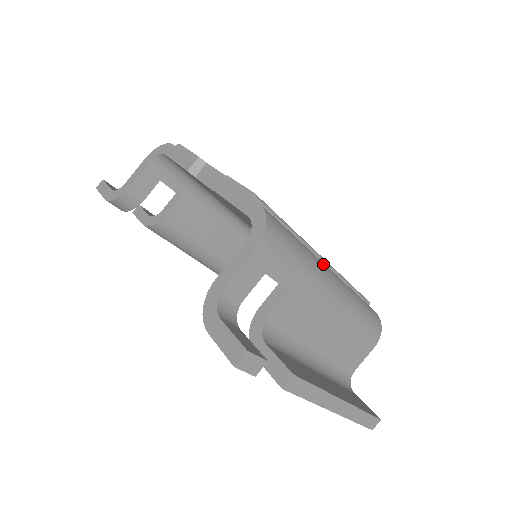
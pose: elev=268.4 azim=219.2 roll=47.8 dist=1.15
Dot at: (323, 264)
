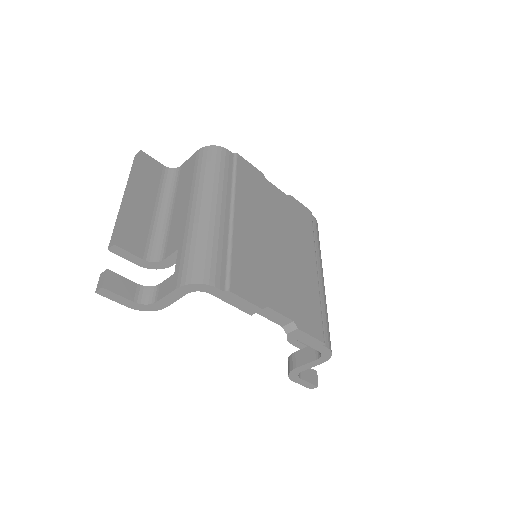
Dot at: (324, 287)
